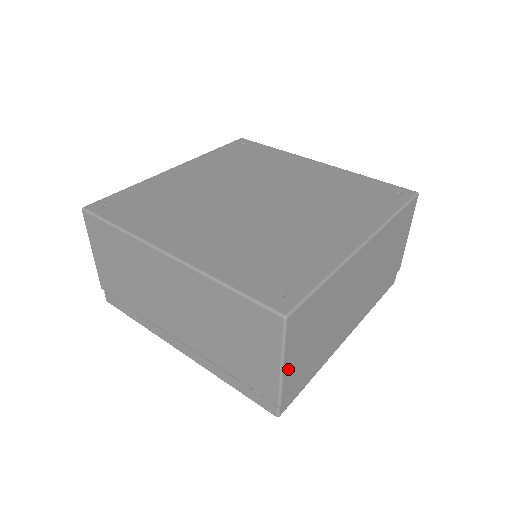
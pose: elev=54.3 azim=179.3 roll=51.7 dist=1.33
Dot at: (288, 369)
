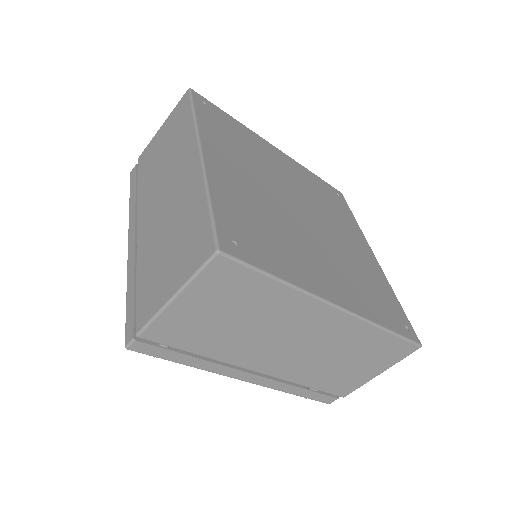
Dot at: occluded
